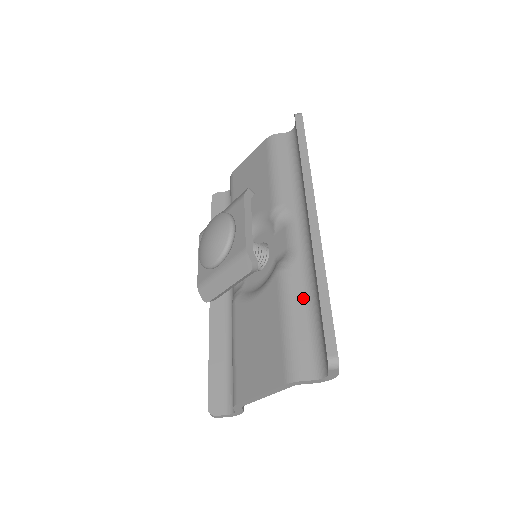
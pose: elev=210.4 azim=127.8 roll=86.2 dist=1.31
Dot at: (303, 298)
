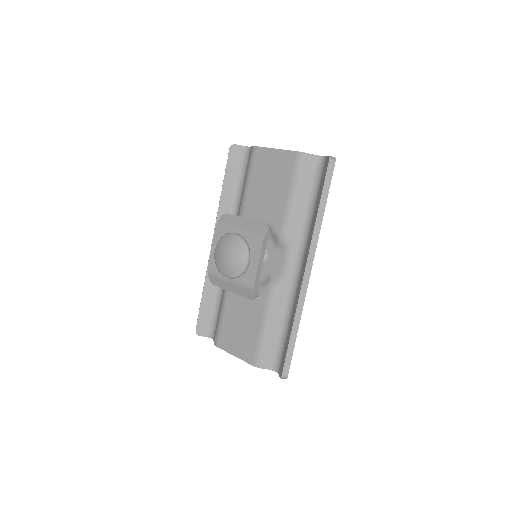
Dot at: (280, 318)
